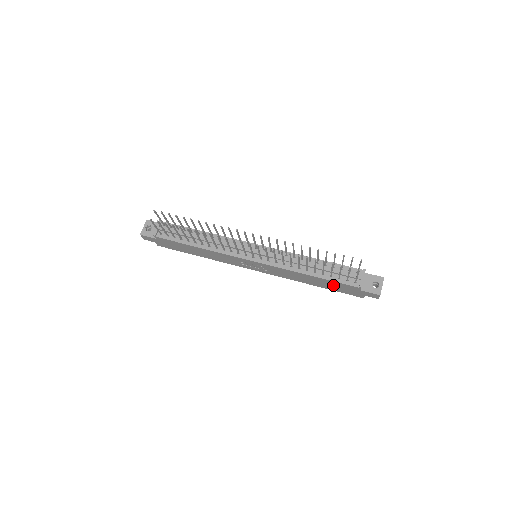
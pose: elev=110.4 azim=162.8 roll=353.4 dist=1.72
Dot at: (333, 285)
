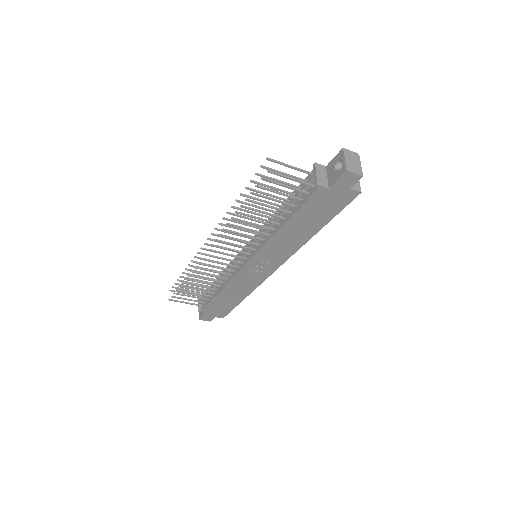
Dot at: (313, 213)
